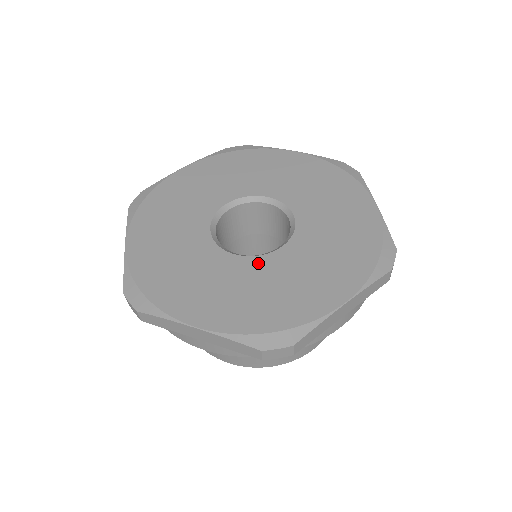
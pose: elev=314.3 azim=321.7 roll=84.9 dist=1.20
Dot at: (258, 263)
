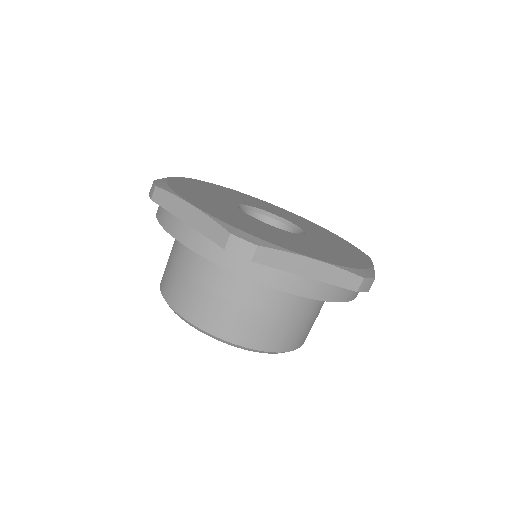
Dot at: (262, 223)
